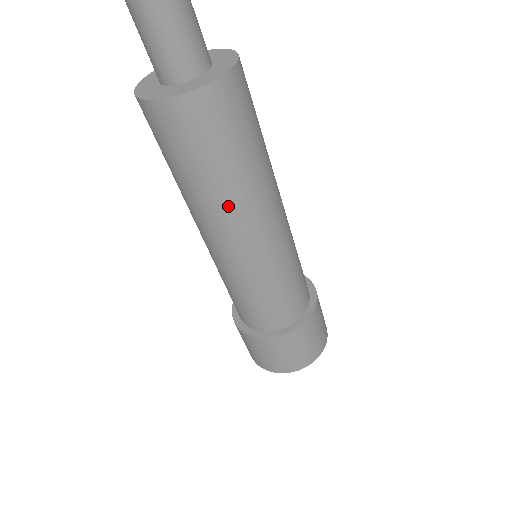
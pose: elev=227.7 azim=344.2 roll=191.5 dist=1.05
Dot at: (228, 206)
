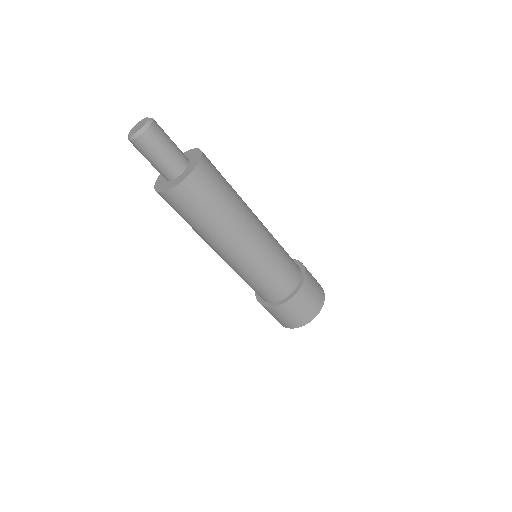
Dot at: (209, 238)
